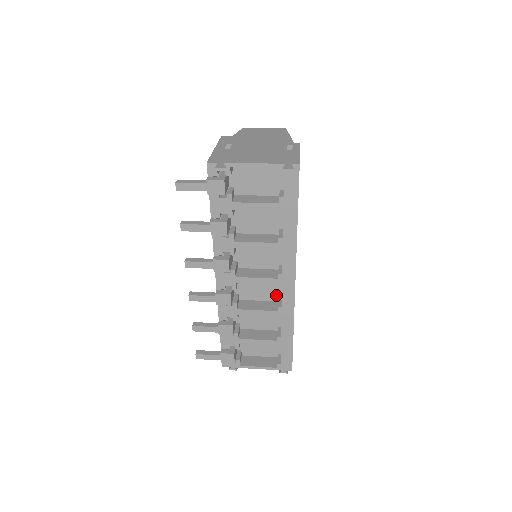
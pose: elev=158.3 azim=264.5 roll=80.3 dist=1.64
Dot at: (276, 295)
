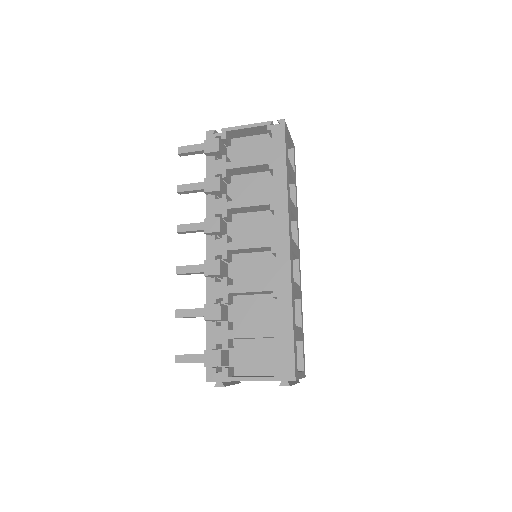
Dot at: occluded
